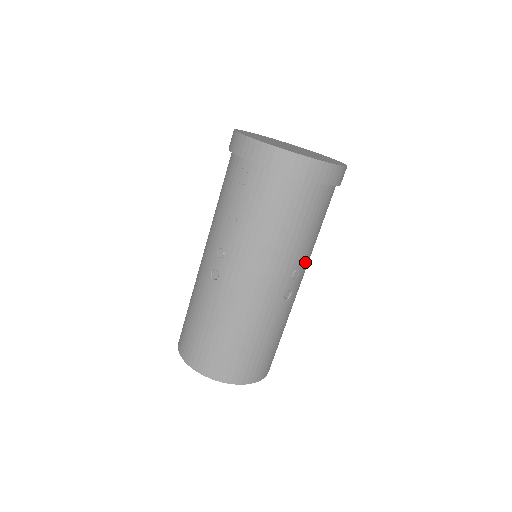
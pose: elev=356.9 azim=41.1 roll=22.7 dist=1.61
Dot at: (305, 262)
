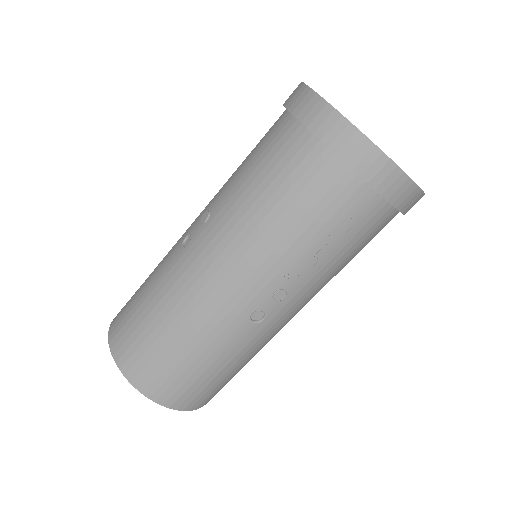
Dot at: occluded
